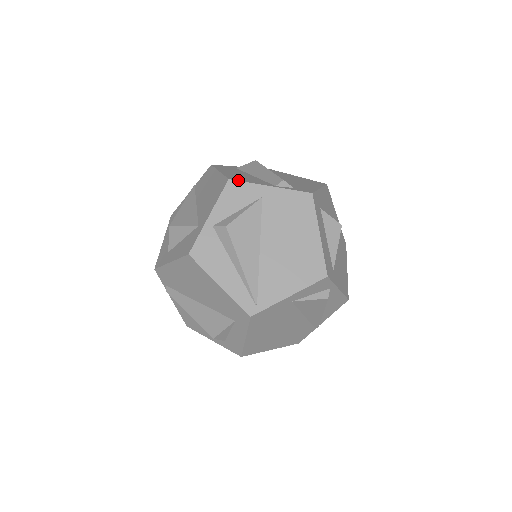
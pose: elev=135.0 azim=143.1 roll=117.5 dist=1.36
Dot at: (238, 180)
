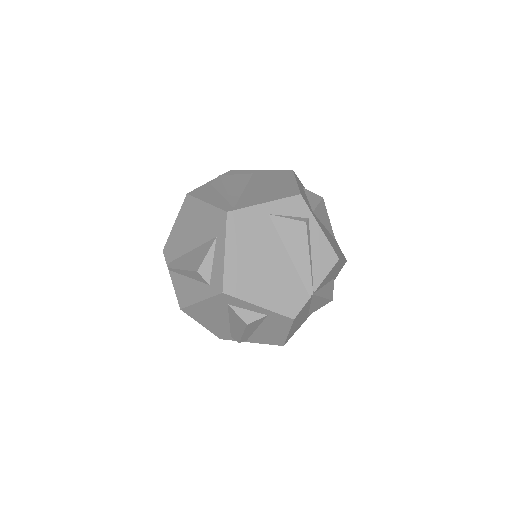
Dot at: (237, 171)
